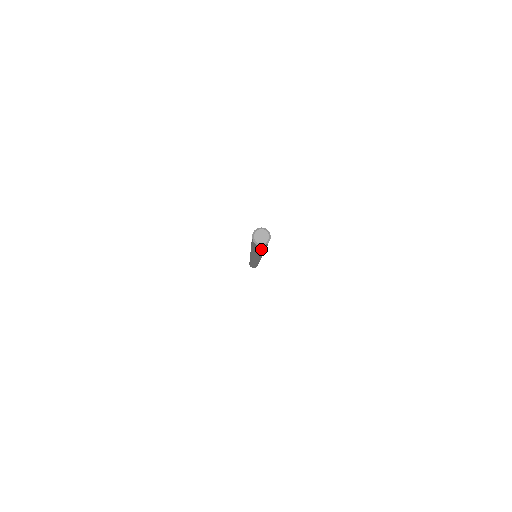
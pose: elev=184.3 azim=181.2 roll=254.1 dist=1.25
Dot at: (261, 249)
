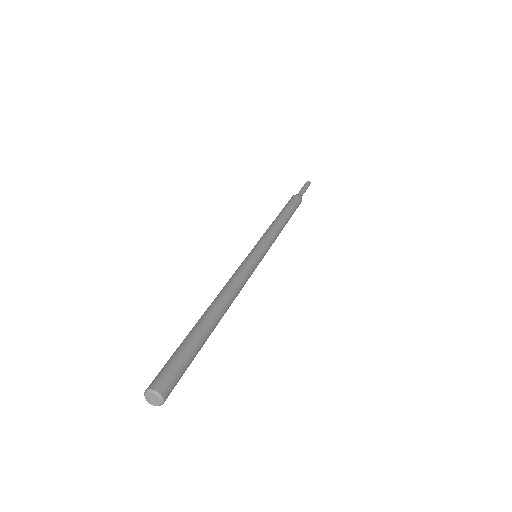
Dot at: occluded
